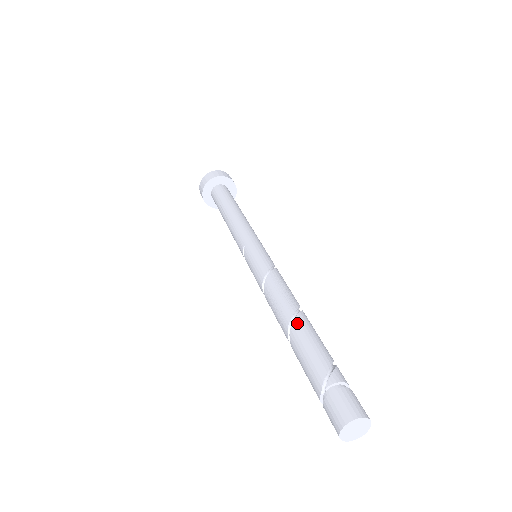
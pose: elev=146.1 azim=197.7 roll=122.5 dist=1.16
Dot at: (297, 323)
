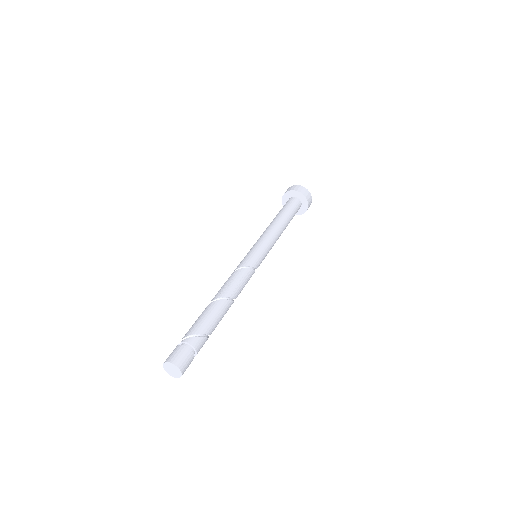
Dot at: (213, 303)
